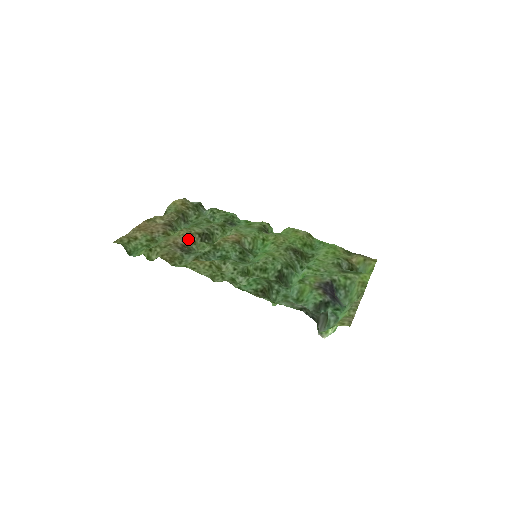
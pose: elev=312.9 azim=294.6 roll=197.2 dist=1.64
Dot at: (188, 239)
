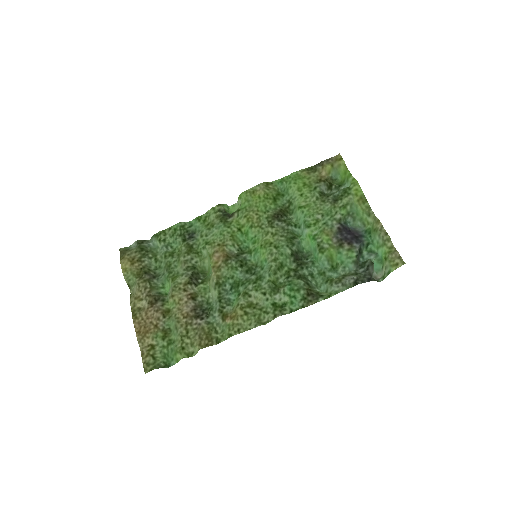
Dot at: (188, 299)
